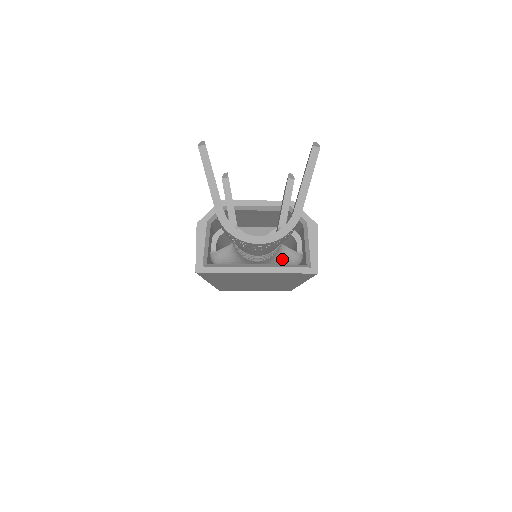
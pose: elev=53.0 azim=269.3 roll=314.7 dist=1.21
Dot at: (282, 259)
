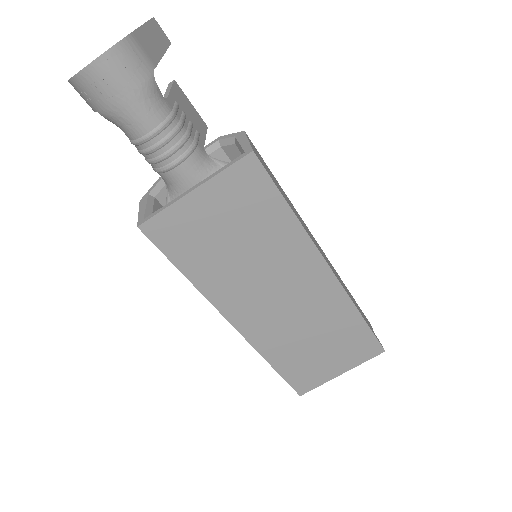
Dot at: occluded
